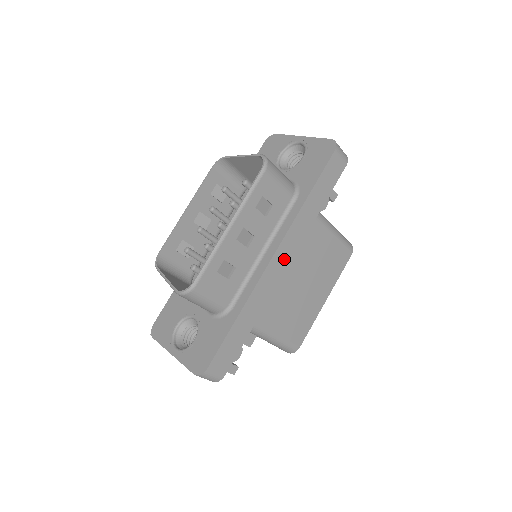
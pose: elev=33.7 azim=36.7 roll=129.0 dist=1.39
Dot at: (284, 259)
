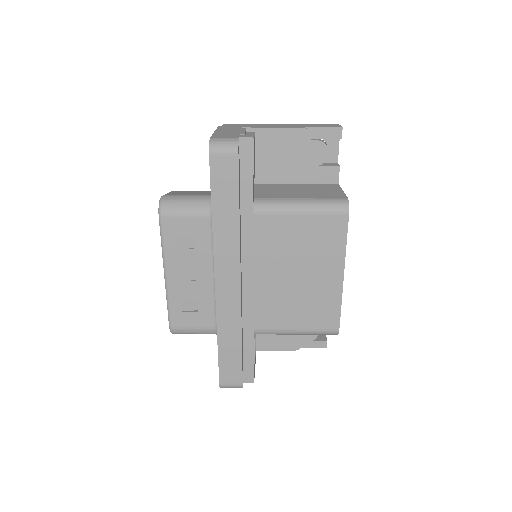
Dot at: (230, 278)
